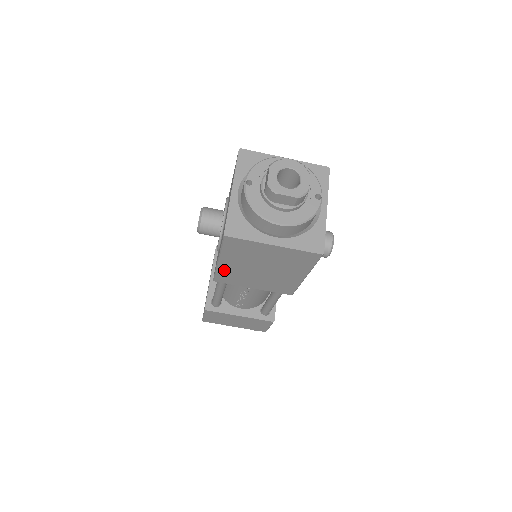
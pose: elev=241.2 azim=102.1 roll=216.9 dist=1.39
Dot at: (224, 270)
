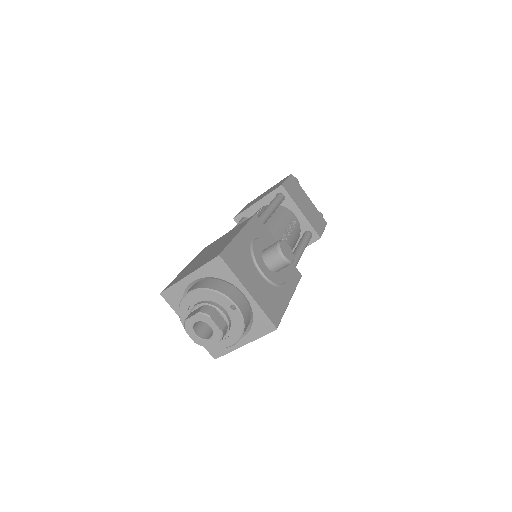
Dot at: occluded
